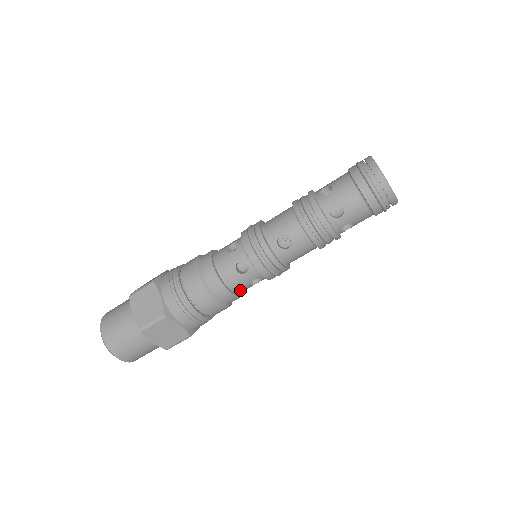
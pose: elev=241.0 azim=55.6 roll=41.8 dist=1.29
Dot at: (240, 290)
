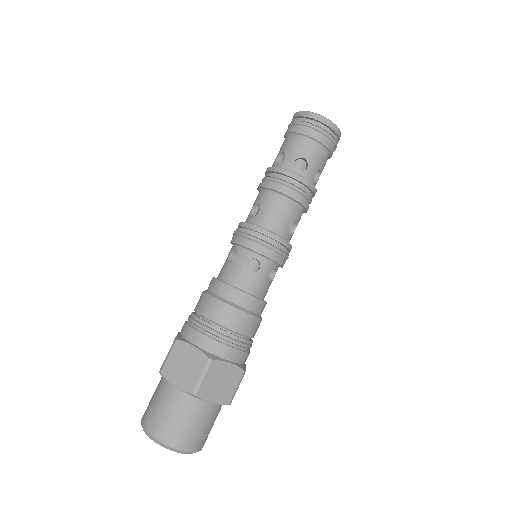
Dot at: (243, 283)
